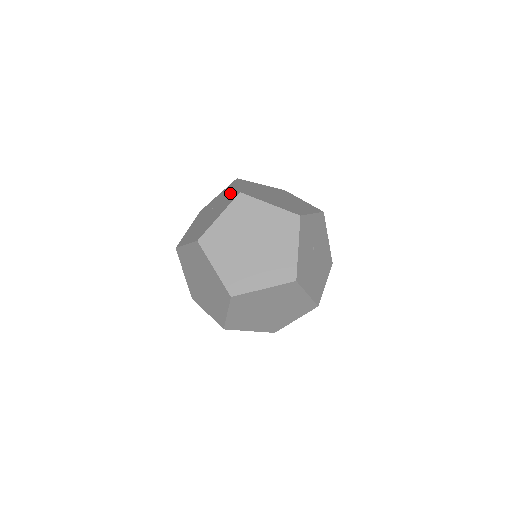
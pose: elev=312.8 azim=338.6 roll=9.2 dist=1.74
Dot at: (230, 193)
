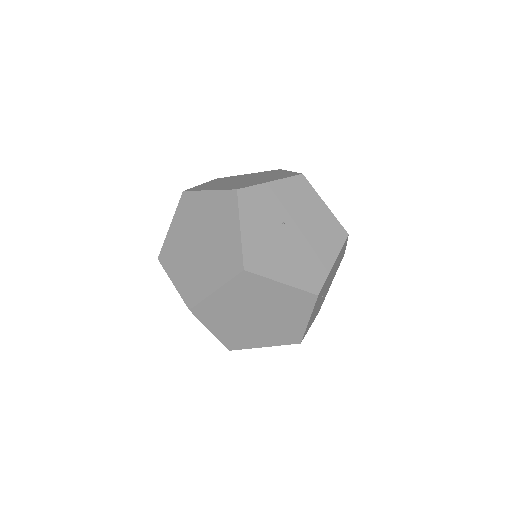
Dot at: occluded
